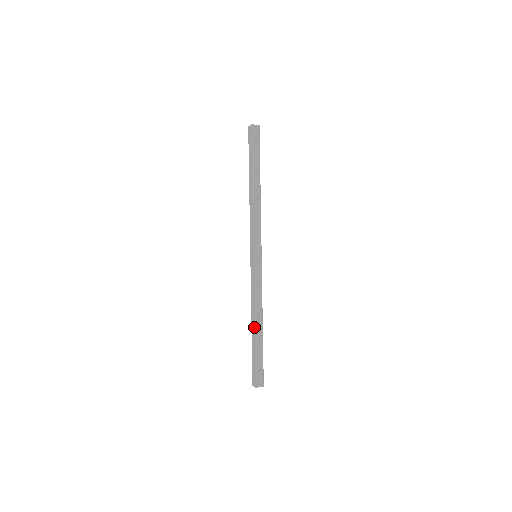
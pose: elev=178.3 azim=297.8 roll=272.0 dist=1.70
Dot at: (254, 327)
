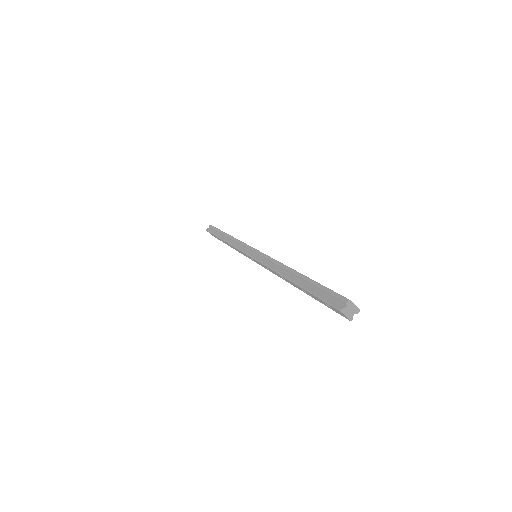
Dot at: (294, 271)
